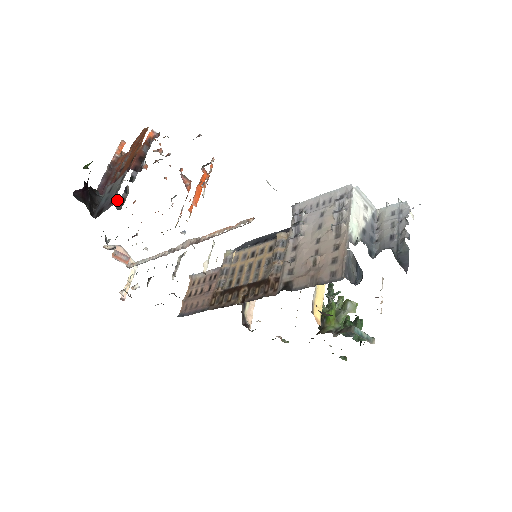
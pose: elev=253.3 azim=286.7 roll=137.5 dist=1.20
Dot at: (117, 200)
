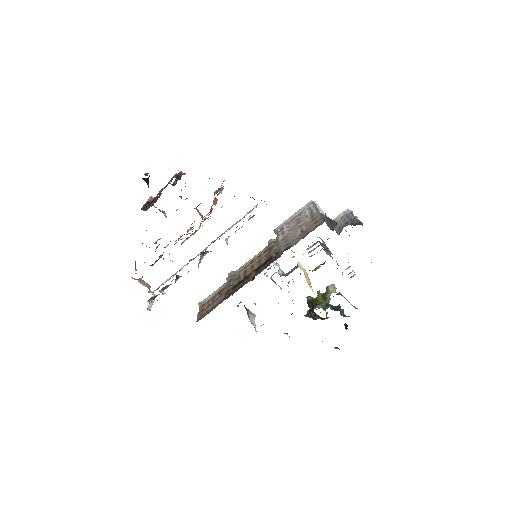
Dot at: occluded
